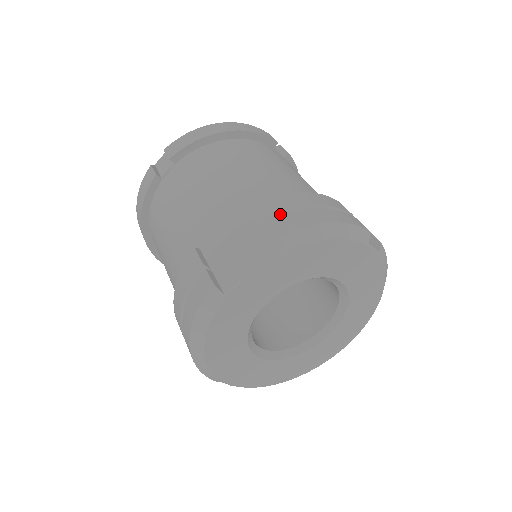
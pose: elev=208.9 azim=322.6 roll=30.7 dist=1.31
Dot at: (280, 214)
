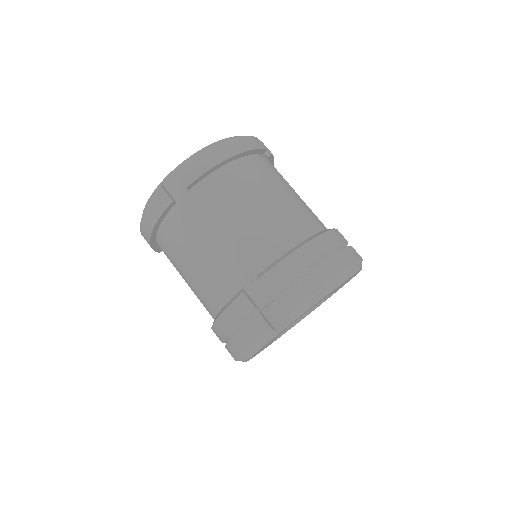
Dot at: (311, 265)
